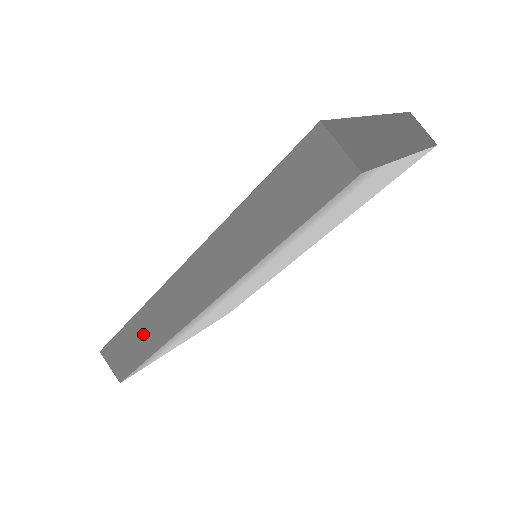
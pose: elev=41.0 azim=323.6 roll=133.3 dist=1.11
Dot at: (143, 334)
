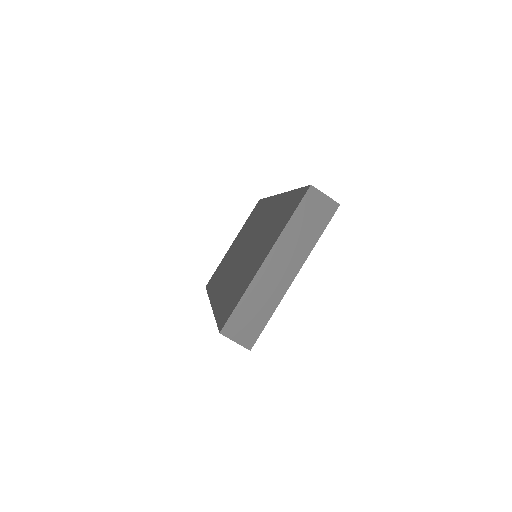
Dot at: occluded
